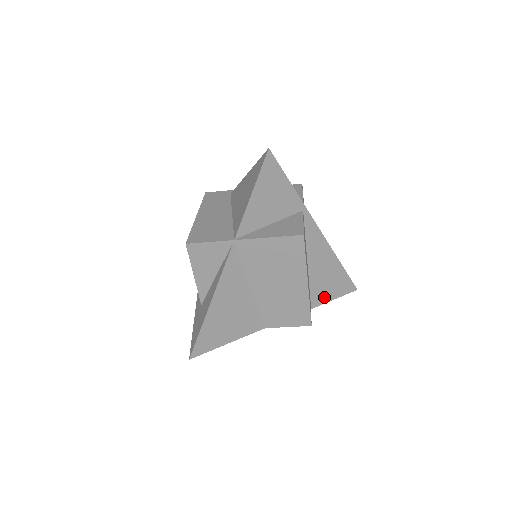
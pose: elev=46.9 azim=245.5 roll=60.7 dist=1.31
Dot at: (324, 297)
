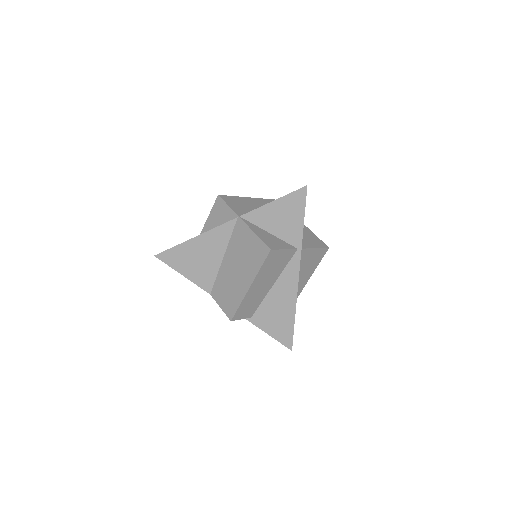
Dot at: (264, 325)
